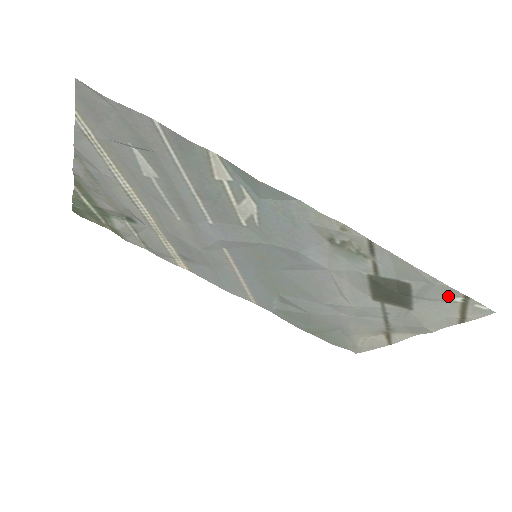
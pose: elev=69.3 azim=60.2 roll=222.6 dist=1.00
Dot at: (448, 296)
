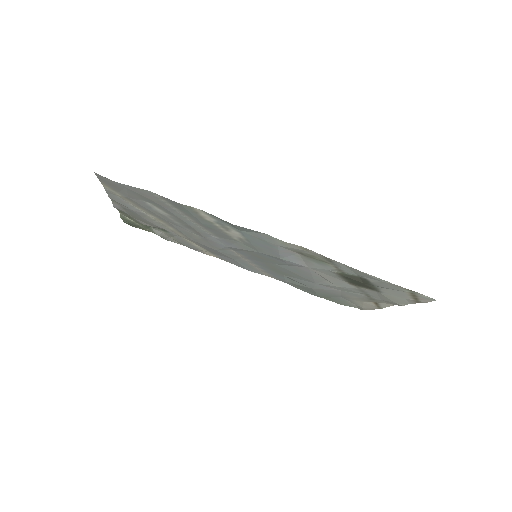
Dot at: (398, 288)
